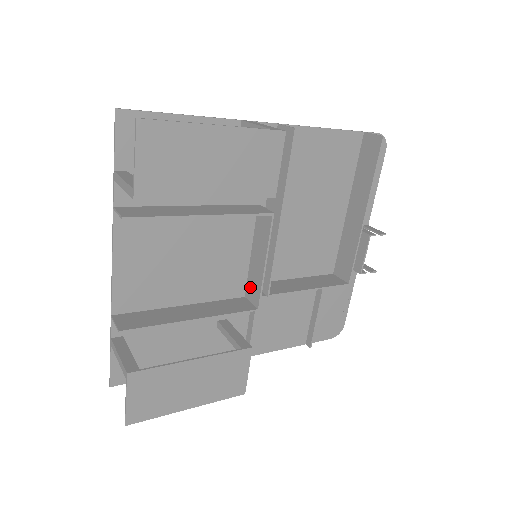
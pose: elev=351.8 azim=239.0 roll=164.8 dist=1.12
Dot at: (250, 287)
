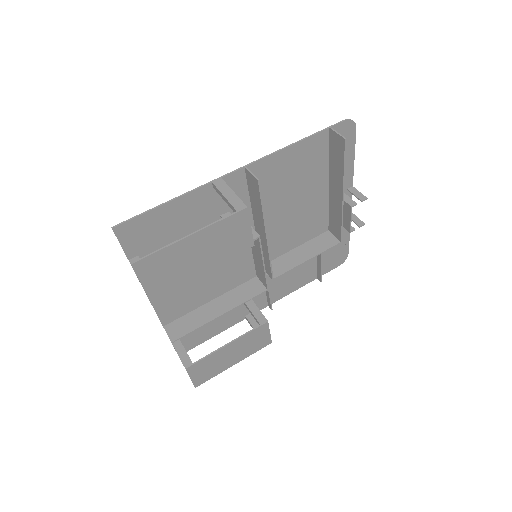
Dot at: (258, 273)
